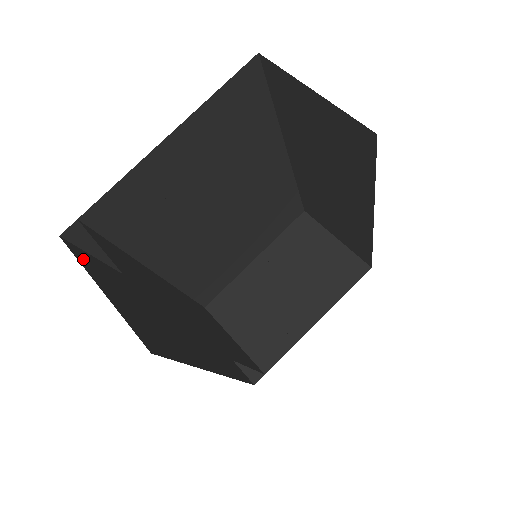
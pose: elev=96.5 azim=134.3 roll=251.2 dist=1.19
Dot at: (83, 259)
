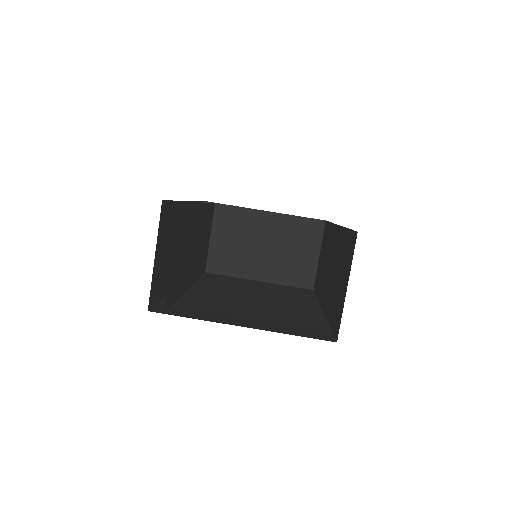
Dot at: (163, 219)
